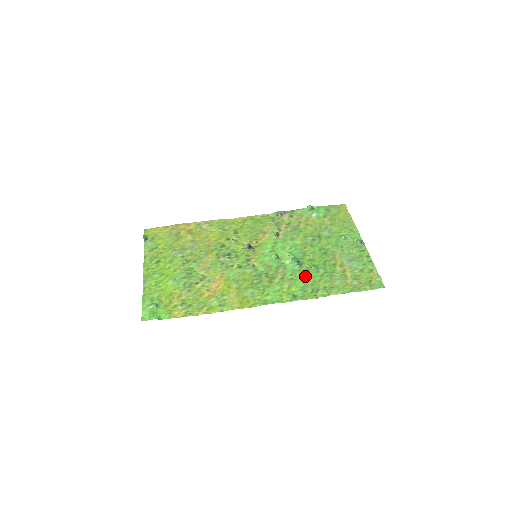
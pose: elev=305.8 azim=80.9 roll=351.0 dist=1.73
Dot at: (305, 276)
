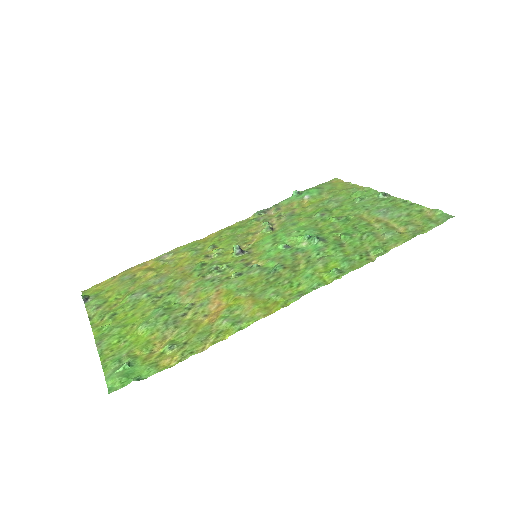
Dot at: (338, 247)
